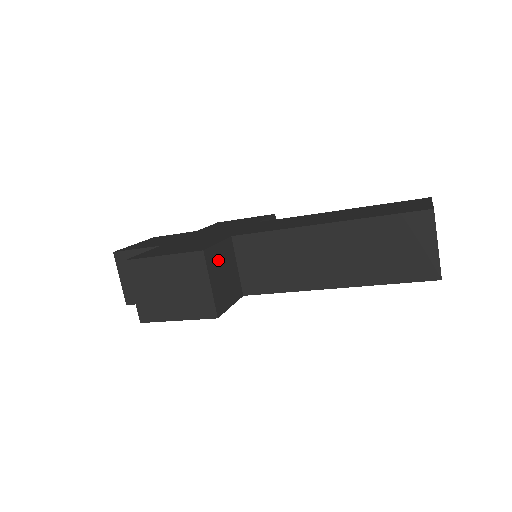
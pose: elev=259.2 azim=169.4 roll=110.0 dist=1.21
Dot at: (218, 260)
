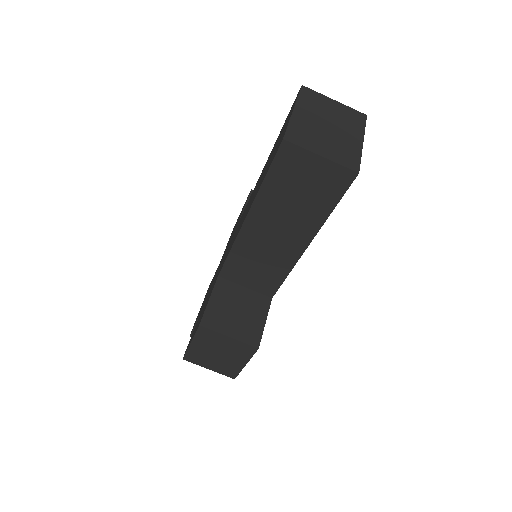
Dot at: (220, 311)
